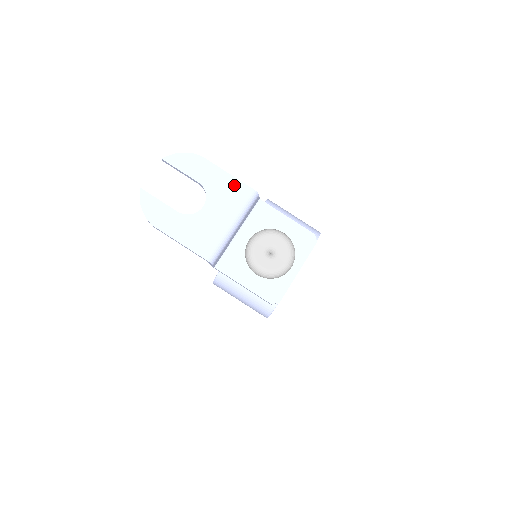
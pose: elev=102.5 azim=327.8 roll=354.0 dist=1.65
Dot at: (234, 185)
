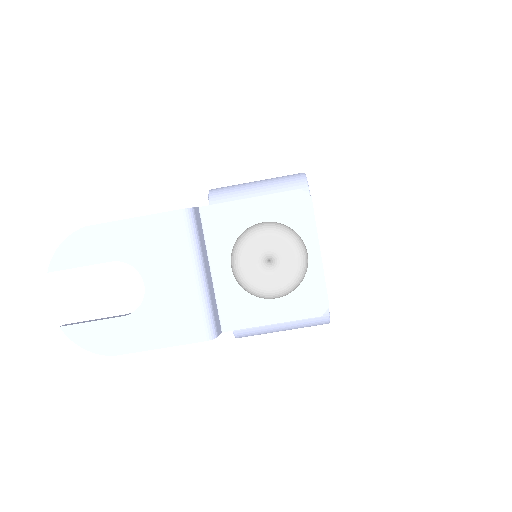
Dot at: (153, 226)
